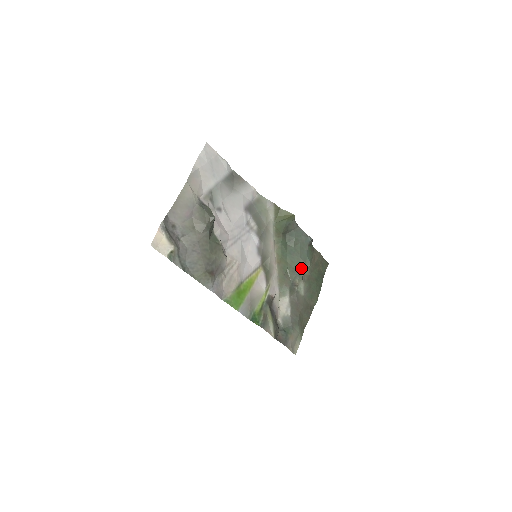
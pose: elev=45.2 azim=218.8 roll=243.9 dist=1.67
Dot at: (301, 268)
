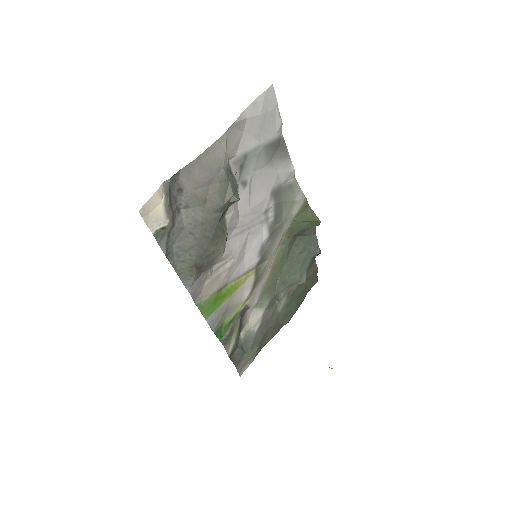
Dot at: (293, 282)
